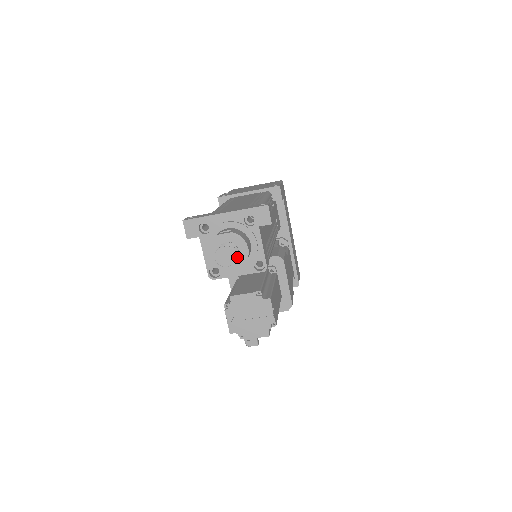
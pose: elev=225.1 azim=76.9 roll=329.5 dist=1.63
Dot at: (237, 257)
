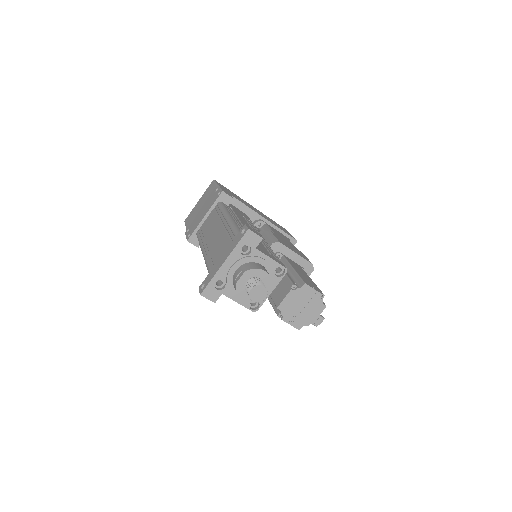
Dot at: occluded
